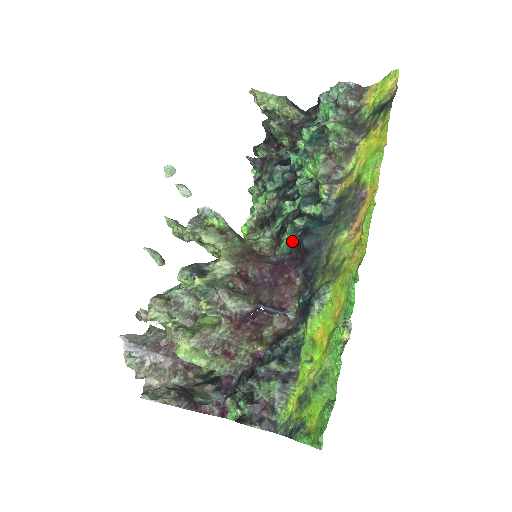
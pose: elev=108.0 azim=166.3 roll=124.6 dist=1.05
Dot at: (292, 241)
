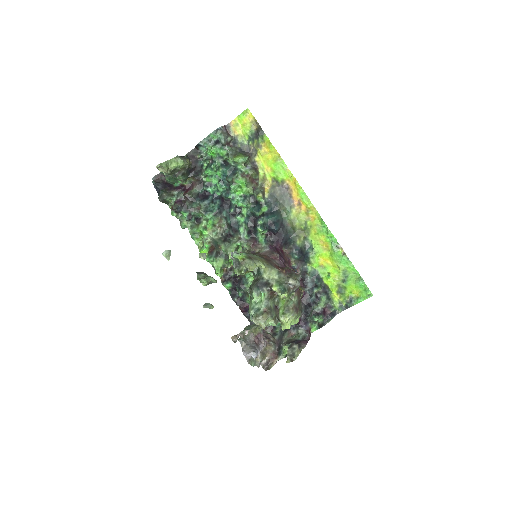
Dot at: (264, 234)
